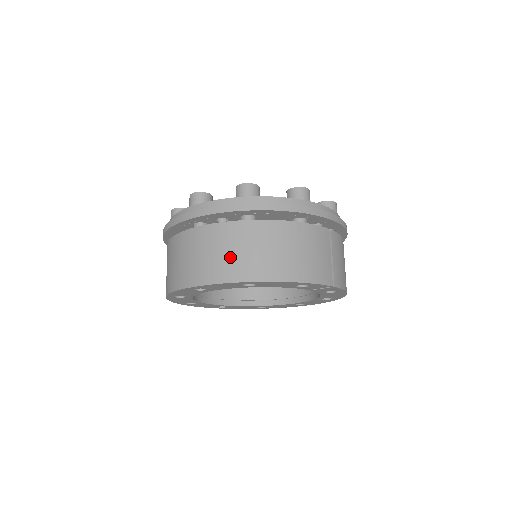
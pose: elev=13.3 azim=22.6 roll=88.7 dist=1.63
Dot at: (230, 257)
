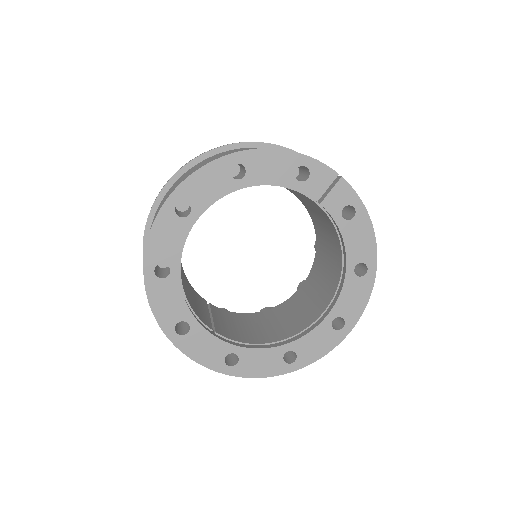
Dot at: (211, 159)
